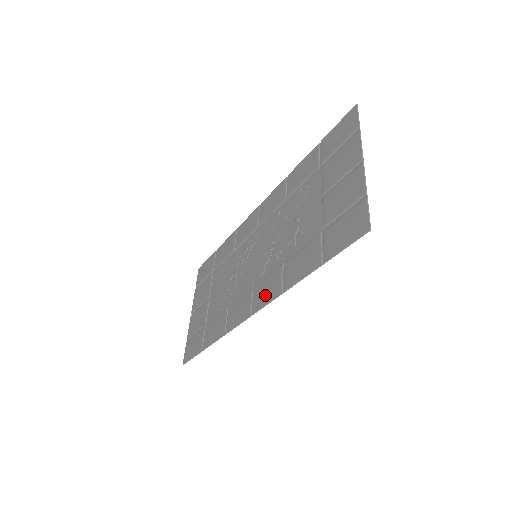
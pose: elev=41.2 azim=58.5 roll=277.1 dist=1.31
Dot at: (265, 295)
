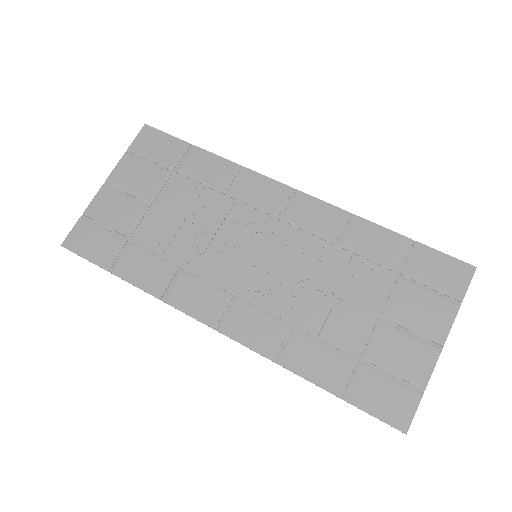
Dot at: (248, 332)
